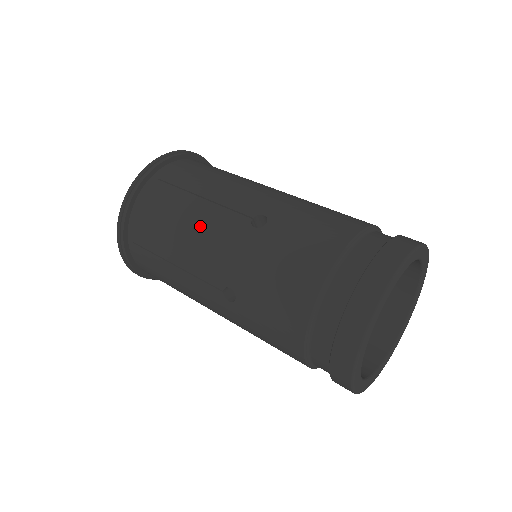
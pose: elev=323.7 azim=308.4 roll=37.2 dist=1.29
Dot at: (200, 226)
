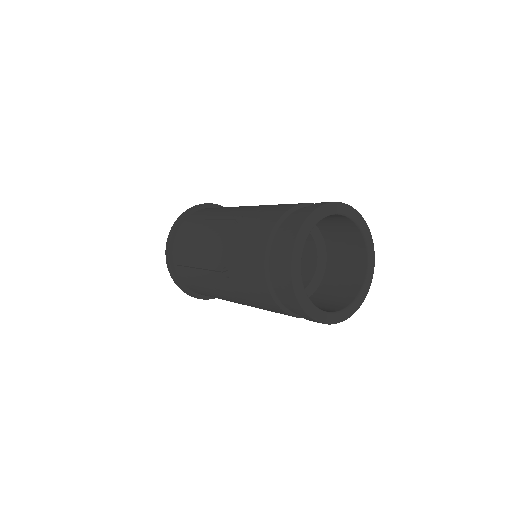
Dot at: (241, 206)
